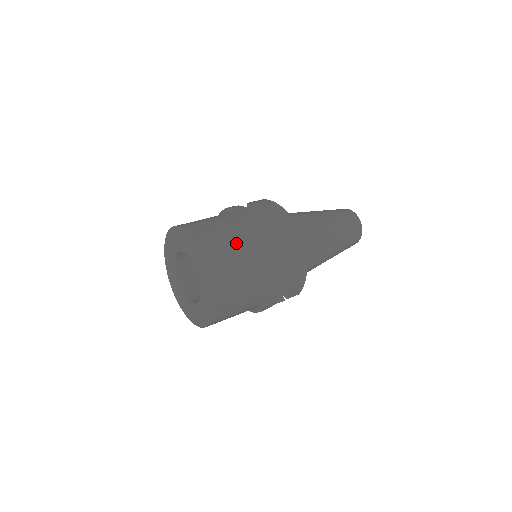
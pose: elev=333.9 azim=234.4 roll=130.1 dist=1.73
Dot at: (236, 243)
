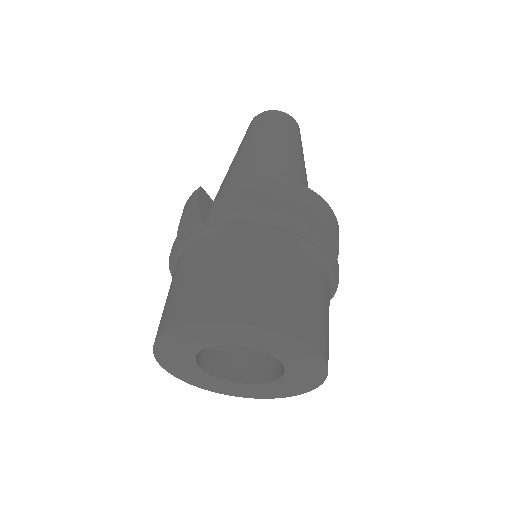
Dot at: (316, 291)
